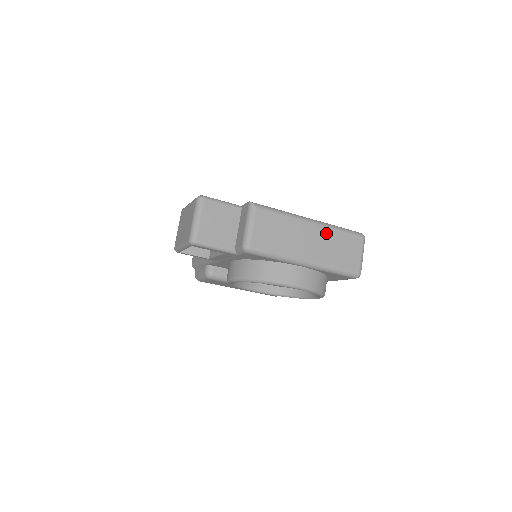
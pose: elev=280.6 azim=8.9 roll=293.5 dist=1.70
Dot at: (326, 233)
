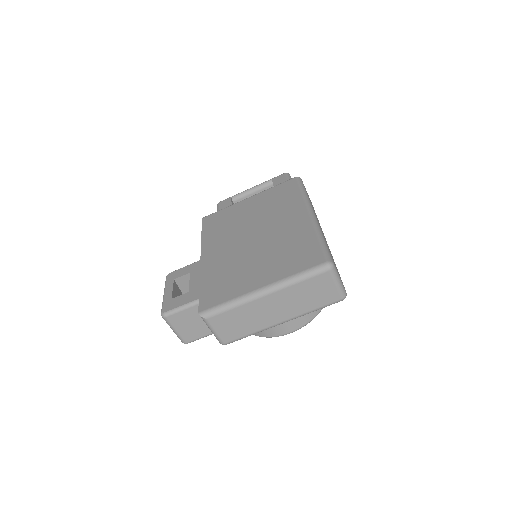
Dot at: (286, 293)
